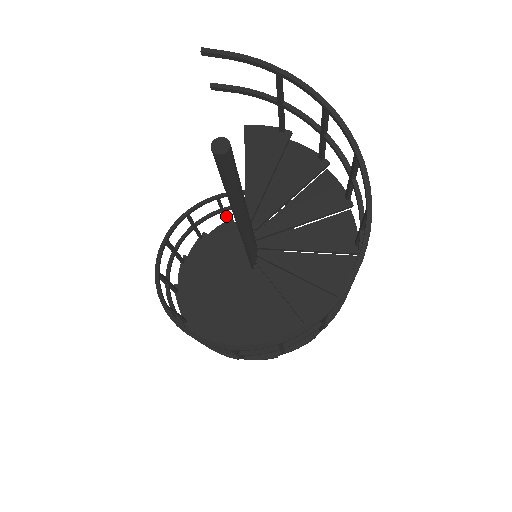
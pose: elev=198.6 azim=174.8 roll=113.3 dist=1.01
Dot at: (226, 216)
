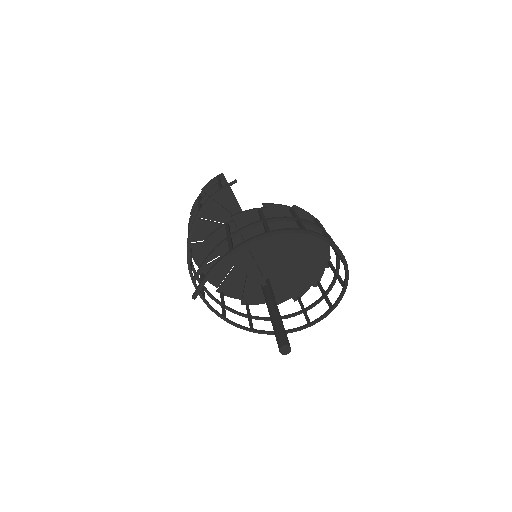
Dot at: occluded
